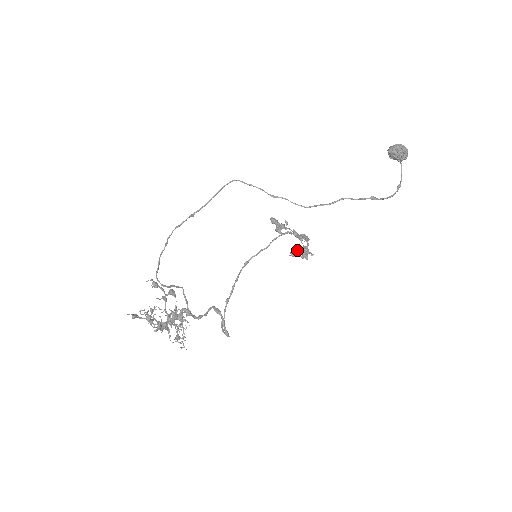
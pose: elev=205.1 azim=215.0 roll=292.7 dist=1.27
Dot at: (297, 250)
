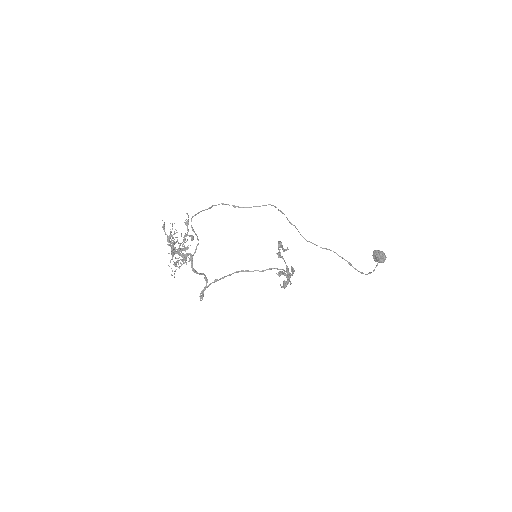
Dot at: (283, 273)
